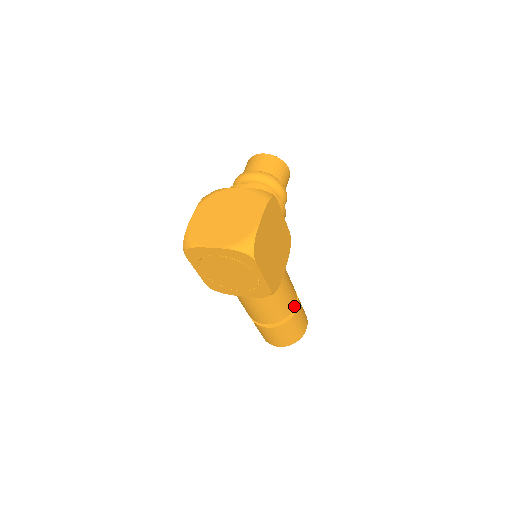
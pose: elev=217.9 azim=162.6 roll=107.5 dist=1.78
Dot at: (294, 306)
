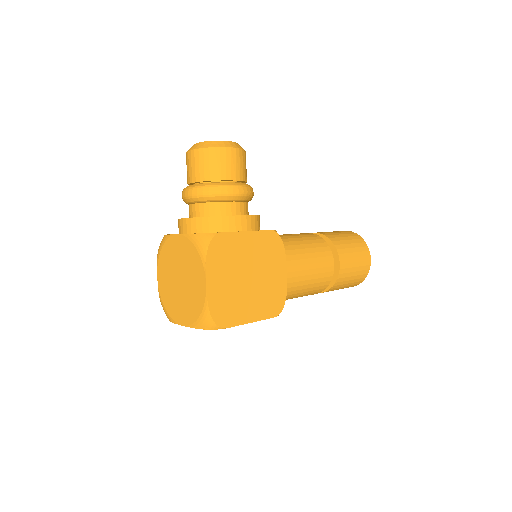
Dot at: (333, 269)
